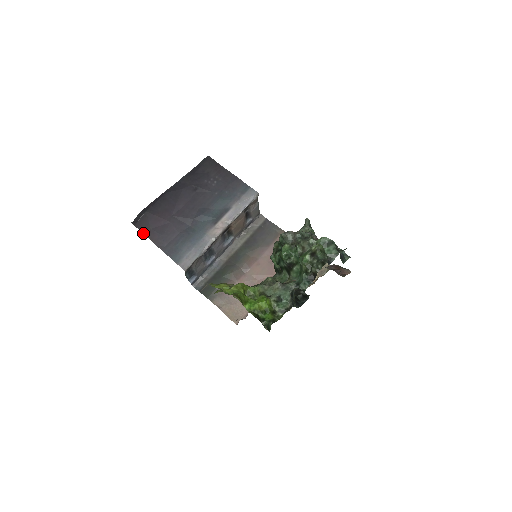
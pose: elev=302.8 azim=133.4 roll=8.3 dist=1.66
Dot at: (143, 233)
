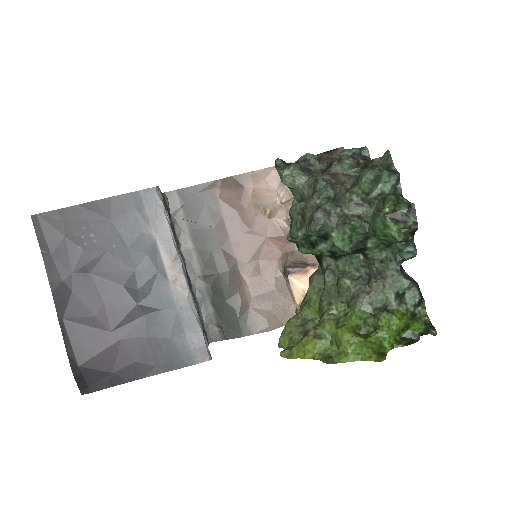
Dot at: occluded
